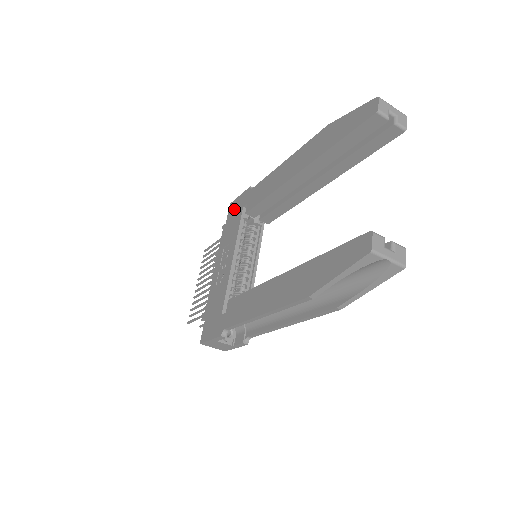
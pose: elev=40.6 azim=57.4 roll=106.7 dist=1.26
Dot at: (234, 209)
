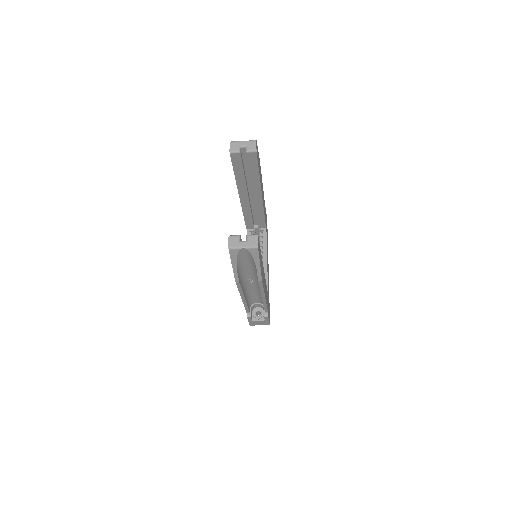
Dot at: occluded
